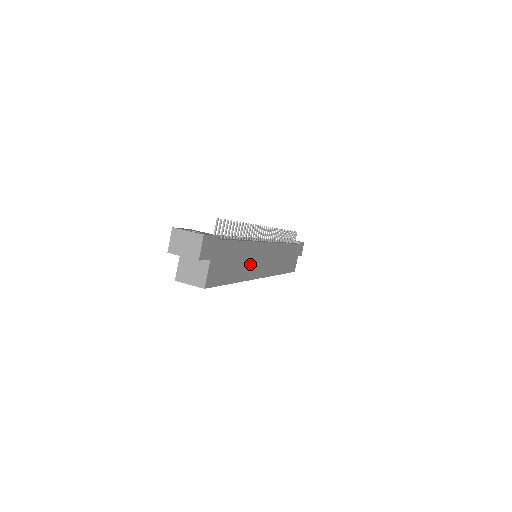
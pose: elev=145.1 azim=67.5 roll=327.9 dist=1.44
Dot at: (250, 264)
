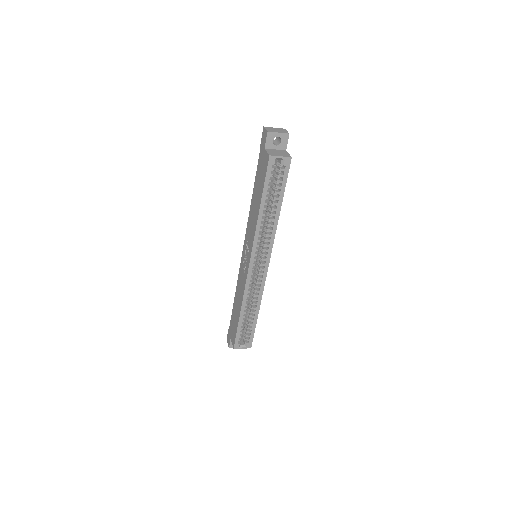
Dot at: occluded
